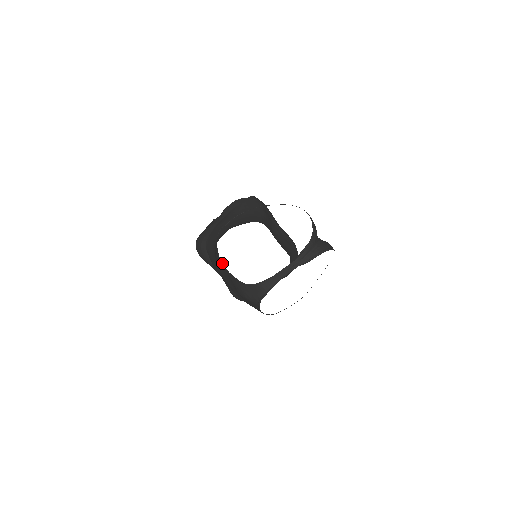
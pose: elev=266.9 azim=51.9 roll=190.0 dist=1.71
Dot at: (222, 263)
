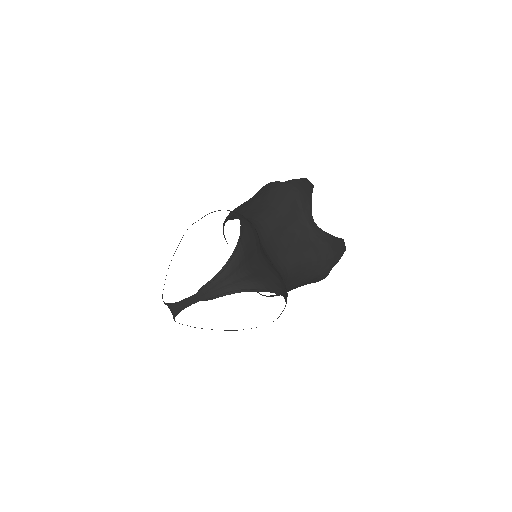
Dot at: (169, 265)
